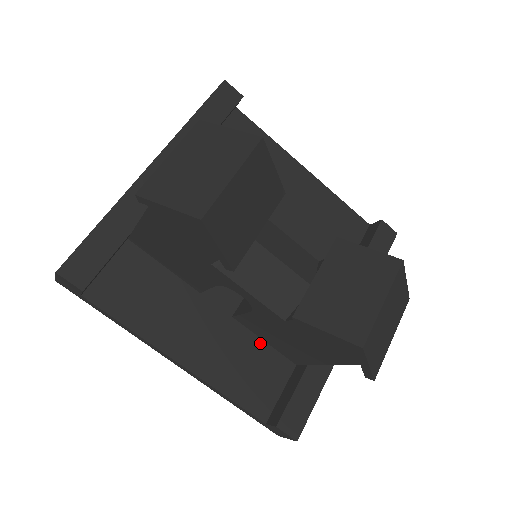
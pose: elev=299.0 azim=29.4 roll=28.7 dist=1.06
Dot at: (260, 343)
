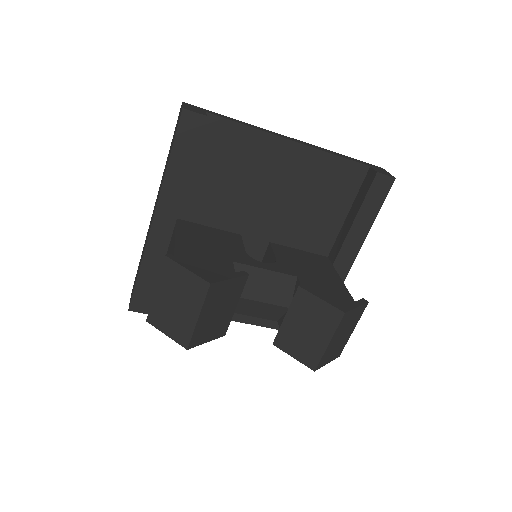
Dot at: occluded
